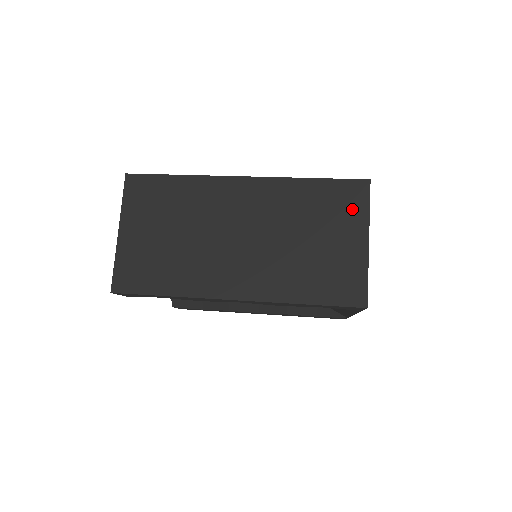
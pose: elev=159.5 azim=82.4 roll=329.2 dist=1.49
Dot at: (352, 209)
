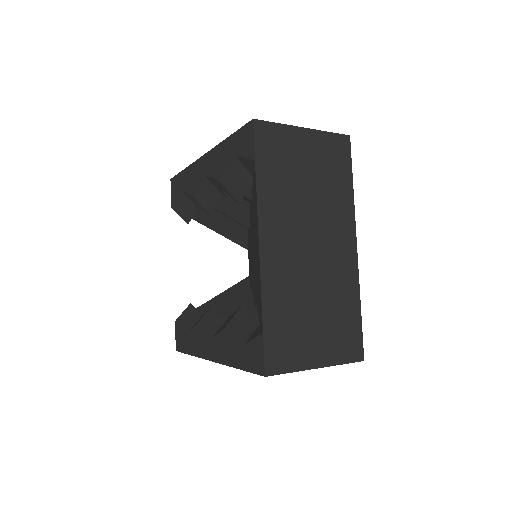
Dot at: occluded
